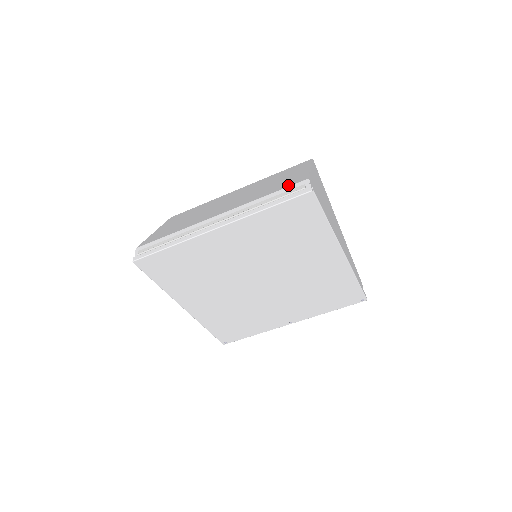
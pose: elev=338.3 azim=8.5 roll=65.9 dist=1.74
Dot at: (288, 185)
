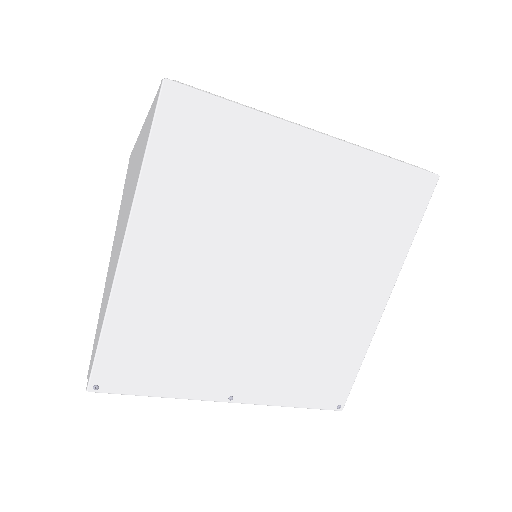
Dot at: occluded
